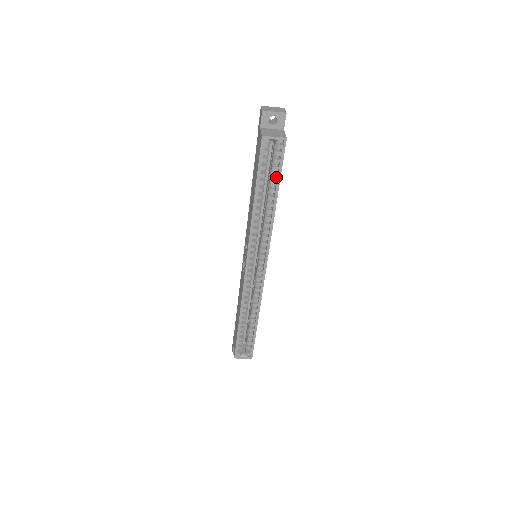
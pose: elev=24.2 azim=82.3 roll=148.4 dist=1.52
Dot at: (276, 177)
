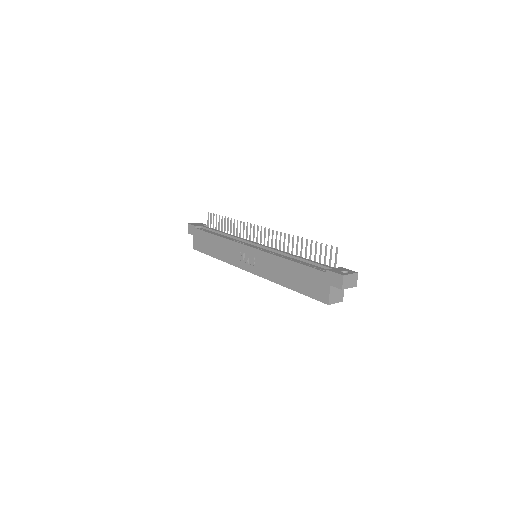
Dot at: occluded
